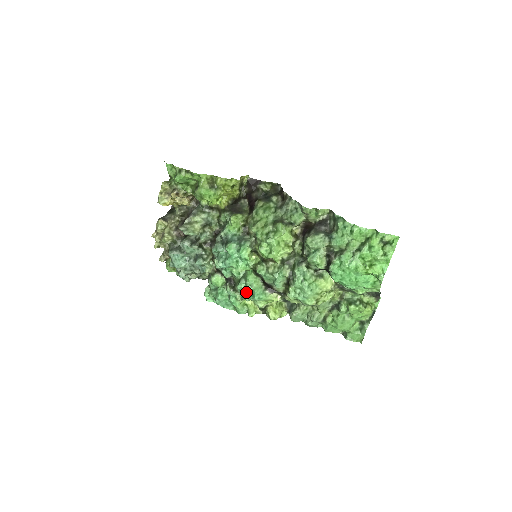
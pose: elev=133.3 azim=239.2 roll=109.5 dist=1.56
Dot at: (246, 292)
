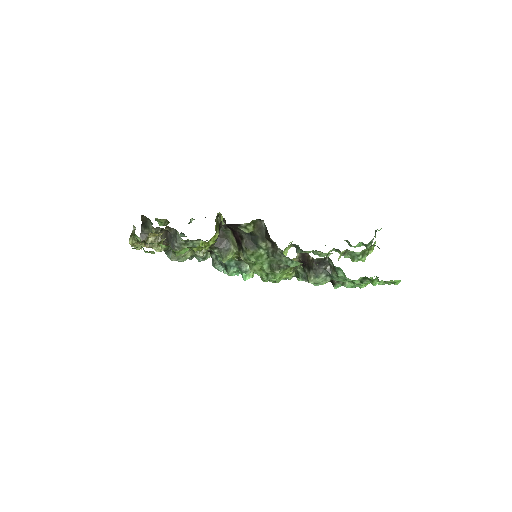
Dot at: occluded
